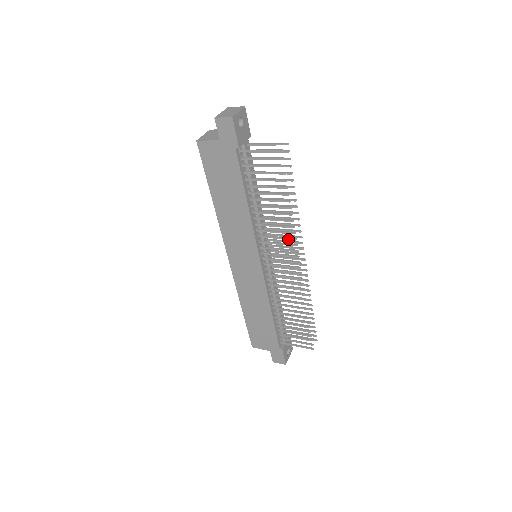
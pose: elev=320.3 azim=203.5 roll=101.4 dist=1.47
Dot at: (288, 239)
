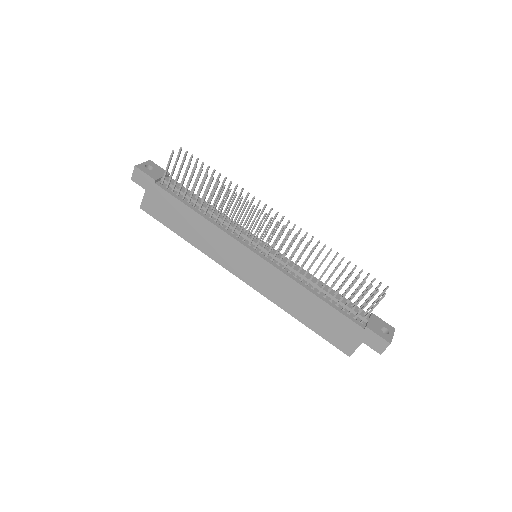
Dot at: (244, 208)
